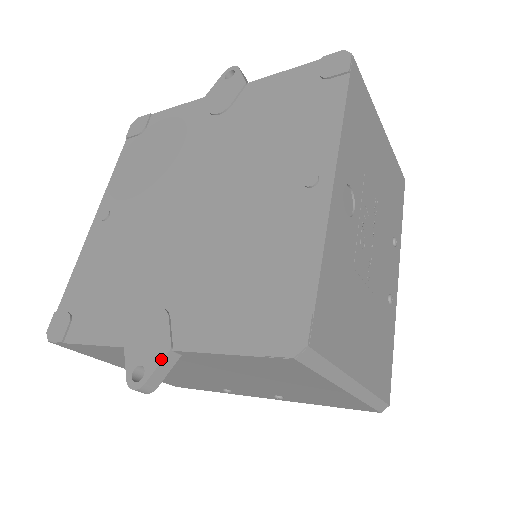
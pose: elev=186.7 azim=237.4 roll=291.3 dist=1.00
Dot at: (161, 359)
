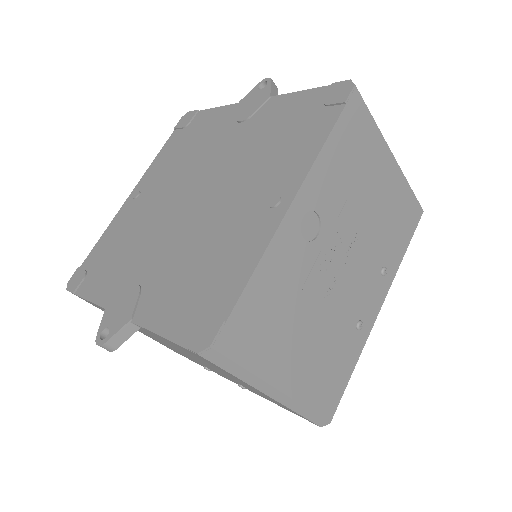
Dot at: (121, 326)
